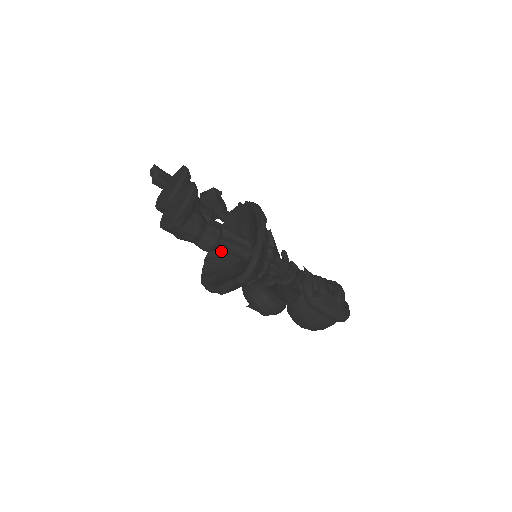
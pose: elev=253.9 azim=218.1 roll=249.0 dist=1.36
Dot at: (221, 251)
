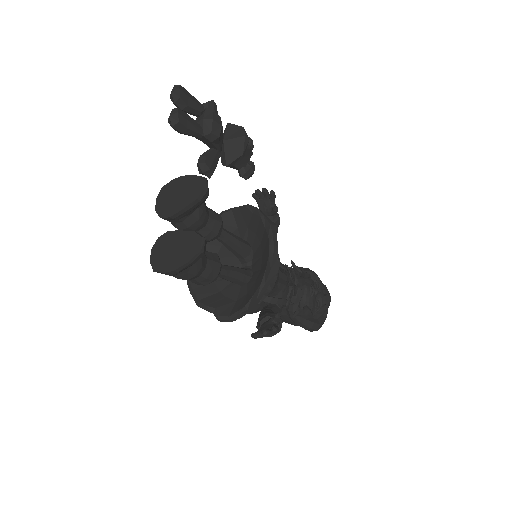
Dot at: occluded
